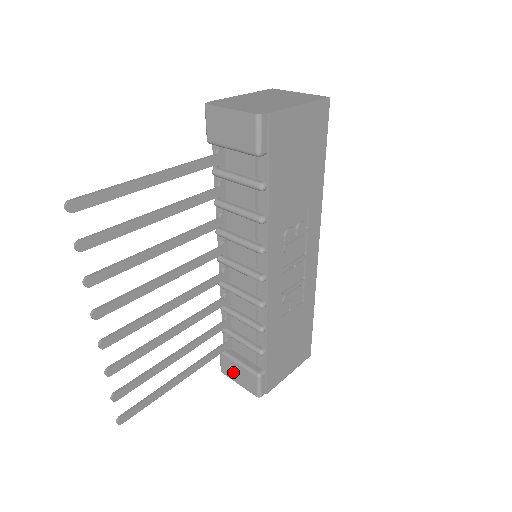
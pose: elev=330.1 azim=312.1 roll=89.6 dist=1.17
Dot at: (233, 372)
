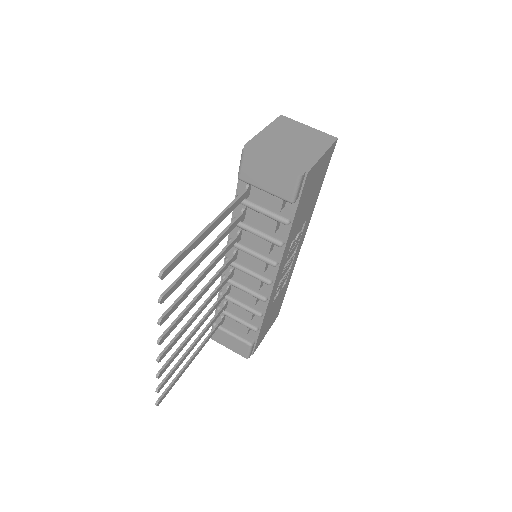
Dot at: (224, 340)
